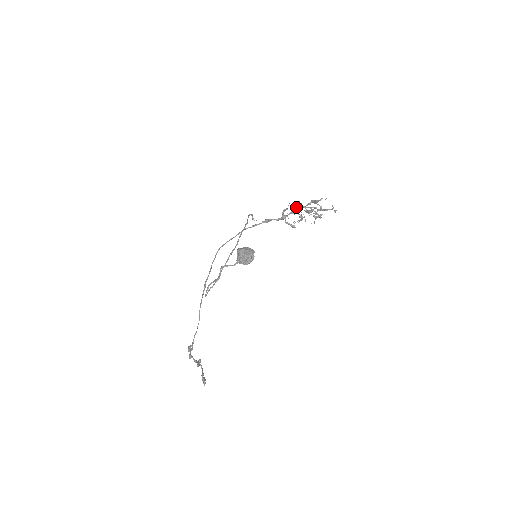
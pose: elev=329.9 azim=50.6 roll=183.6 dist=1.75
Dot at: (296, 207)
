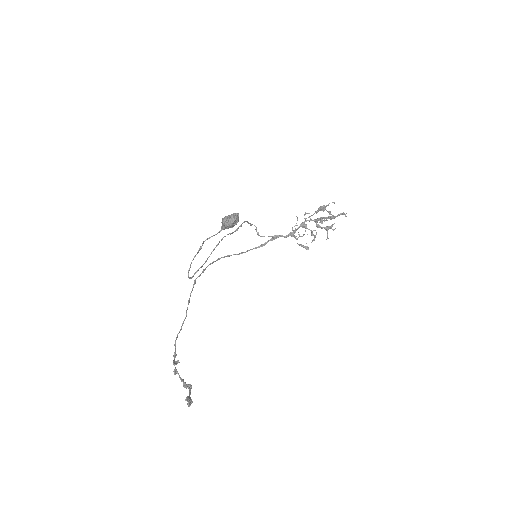
Dot at: (304, 218)
